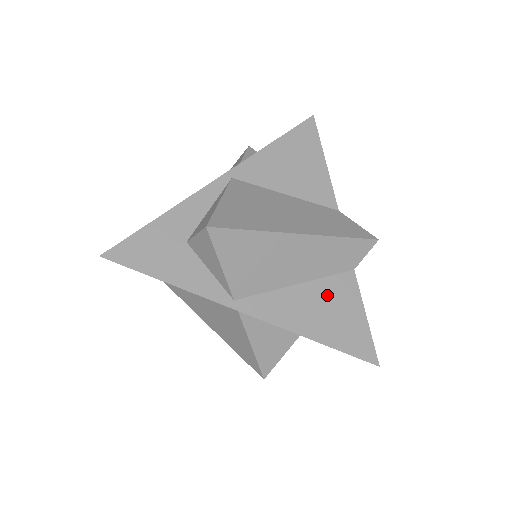
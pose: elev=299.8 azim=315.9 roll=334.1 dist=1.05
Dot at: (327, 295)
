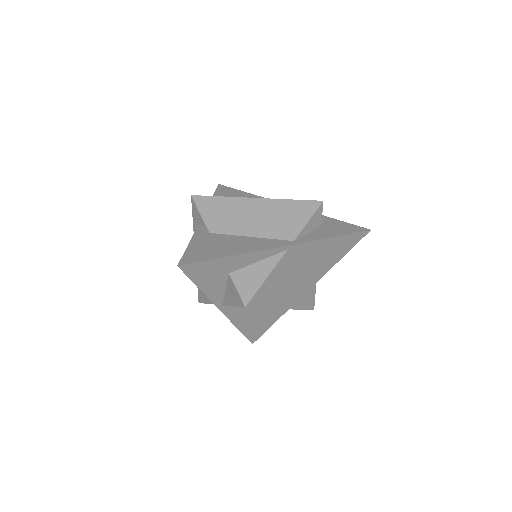
Dot at: (265, 315)
